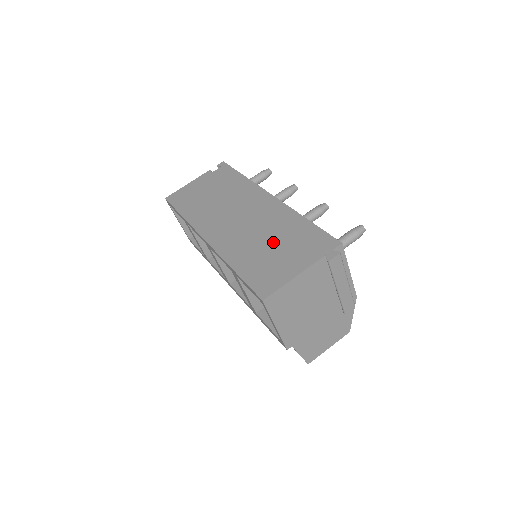
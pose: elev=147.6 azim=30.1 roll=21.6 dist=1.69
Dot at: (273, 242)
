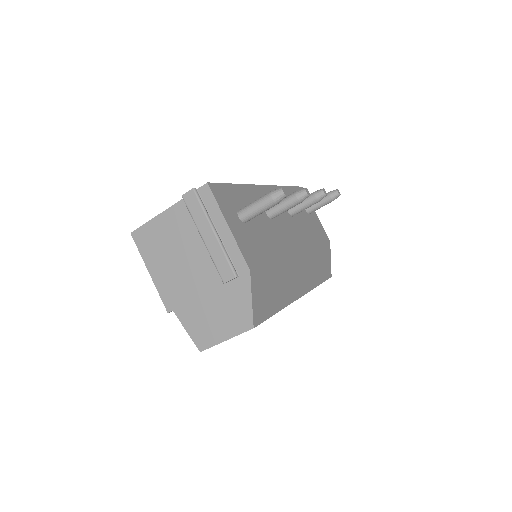
Dot at: occluded
